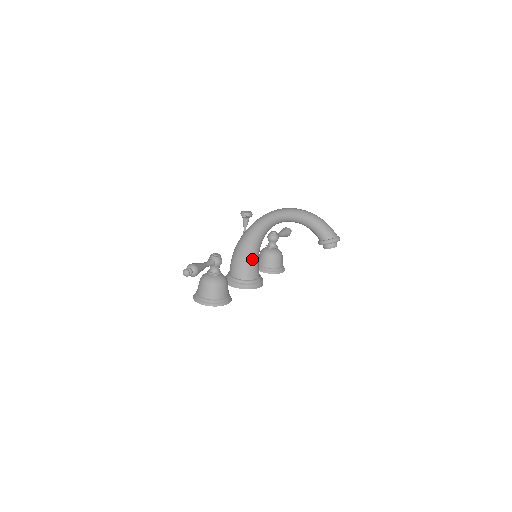
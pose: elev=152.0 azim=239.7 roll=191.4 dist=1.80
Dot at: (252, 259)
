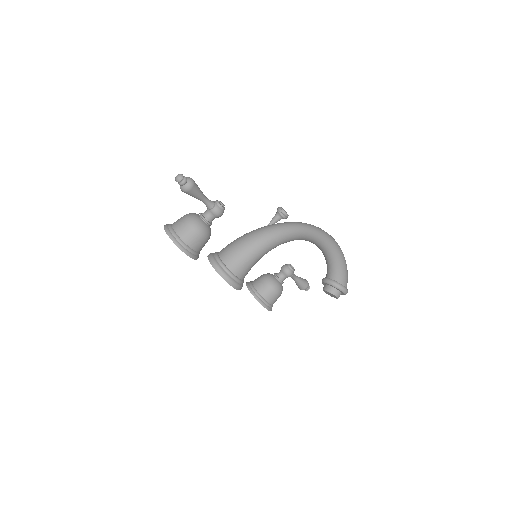
Dot at: (250, 254)
